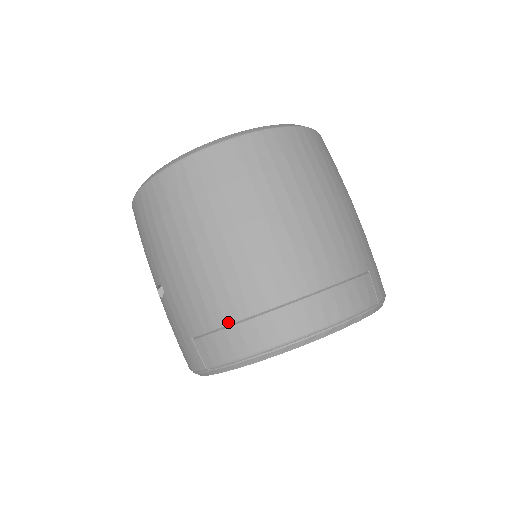
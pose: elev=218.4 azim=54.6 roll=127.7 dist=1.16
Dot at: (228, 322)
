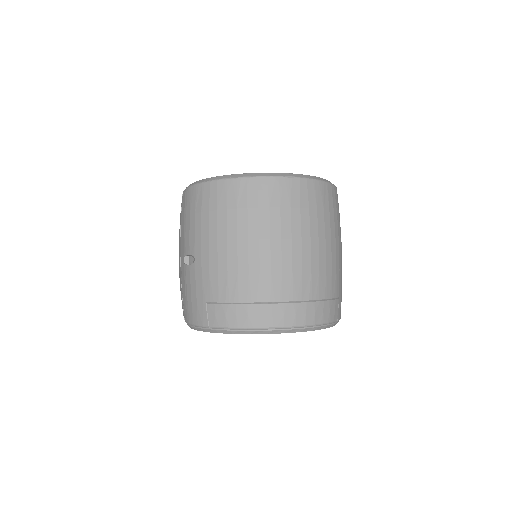
Dot at: (241, 301)
